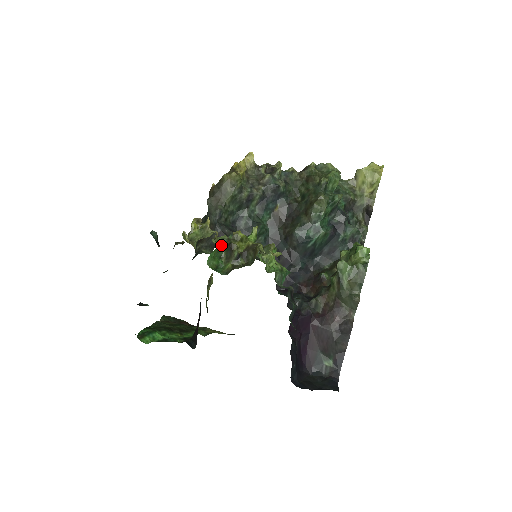
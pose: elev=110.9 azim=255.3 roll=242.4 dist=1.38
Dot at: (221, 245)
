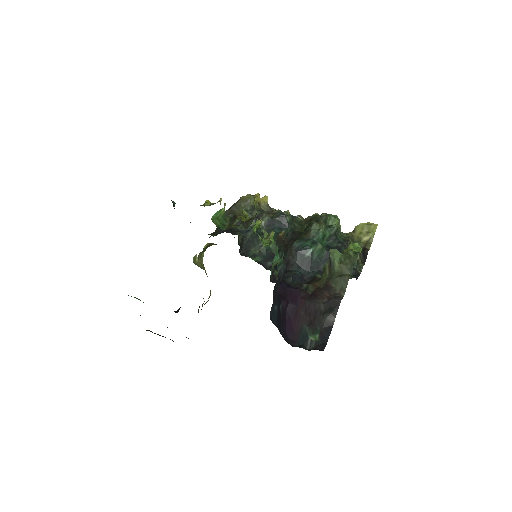
Dot at: (227, 219)
